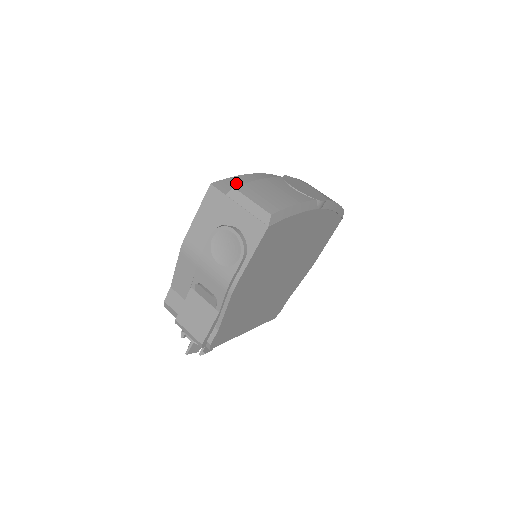
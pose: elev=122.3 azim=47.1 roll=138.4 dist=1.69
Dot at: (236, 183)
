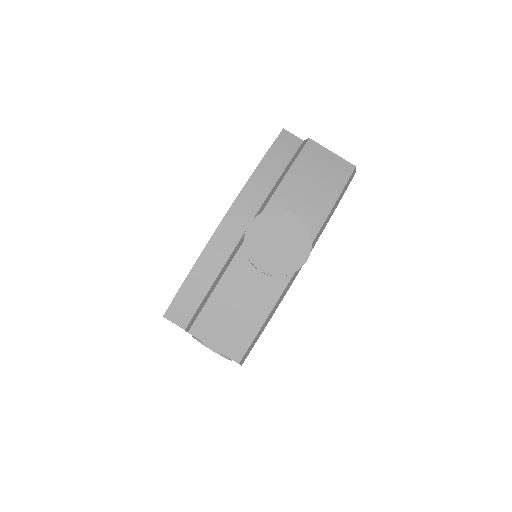
Dot at: (190, 296)
